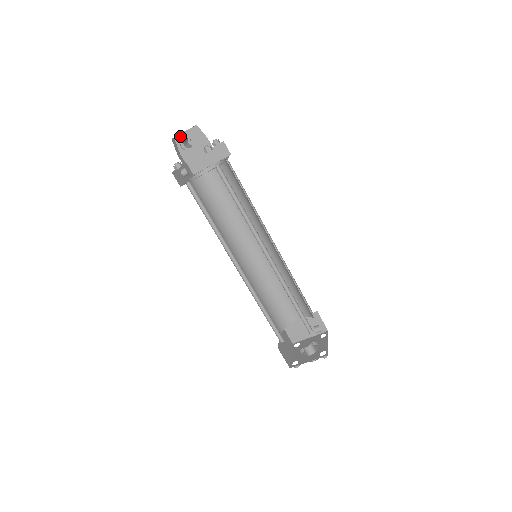
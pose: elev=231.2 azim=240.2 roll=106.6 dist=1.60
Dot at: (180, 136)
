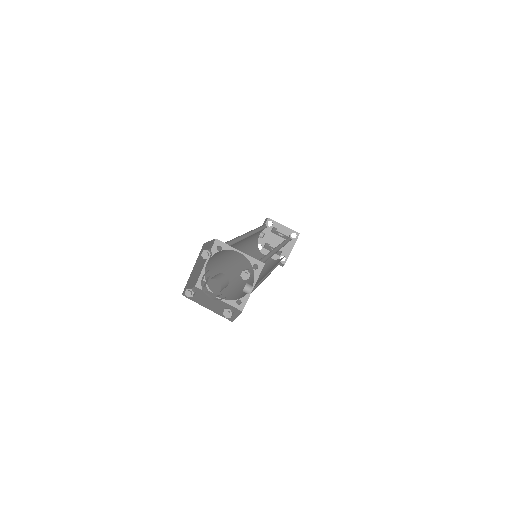
Dot at: (280, 233)
